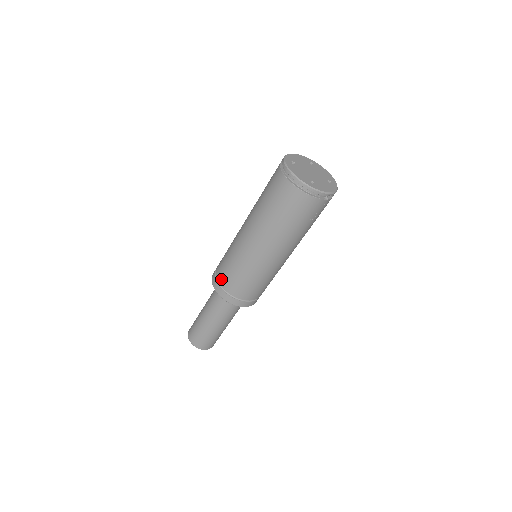
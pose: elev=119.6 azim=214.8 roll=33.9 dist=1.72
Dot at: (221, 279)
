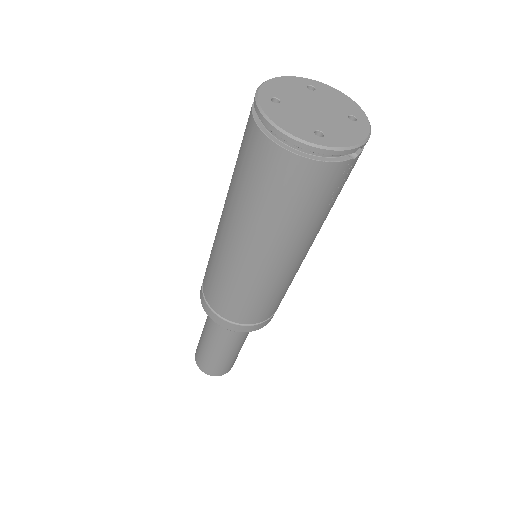
Dot at: (211, 302)
